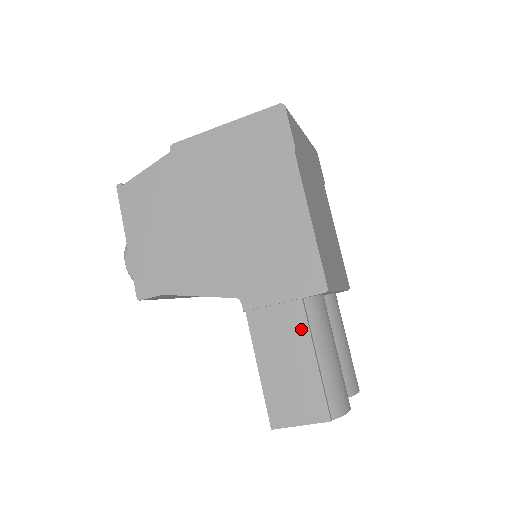
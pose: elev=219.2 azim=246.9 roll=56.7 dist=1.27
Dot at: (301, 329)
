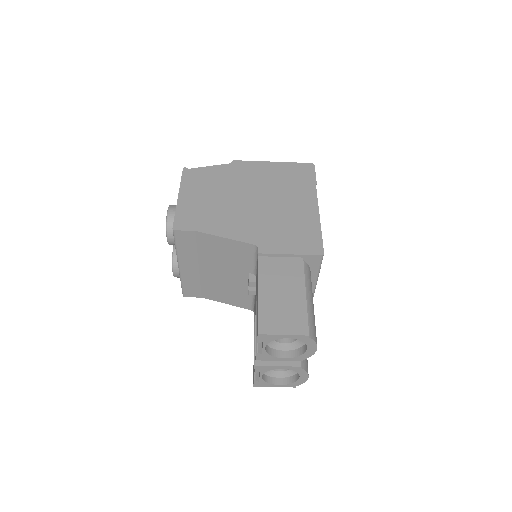
Dot at: (298, 274)
